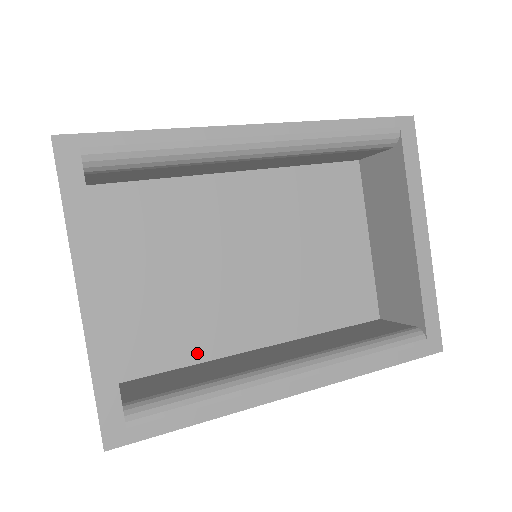
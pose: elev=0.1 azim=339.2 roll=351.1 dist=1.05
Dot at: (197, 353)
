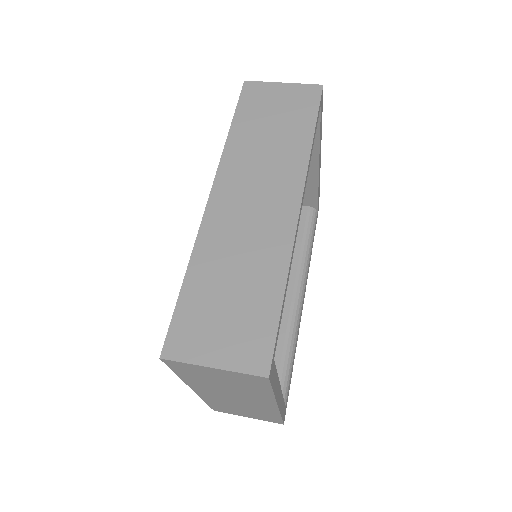
Dot at: occluded
